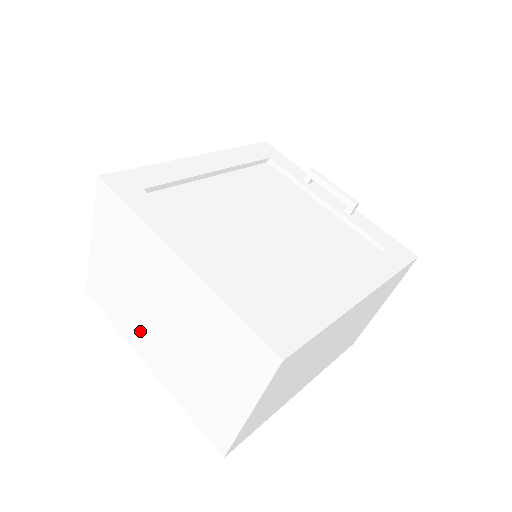
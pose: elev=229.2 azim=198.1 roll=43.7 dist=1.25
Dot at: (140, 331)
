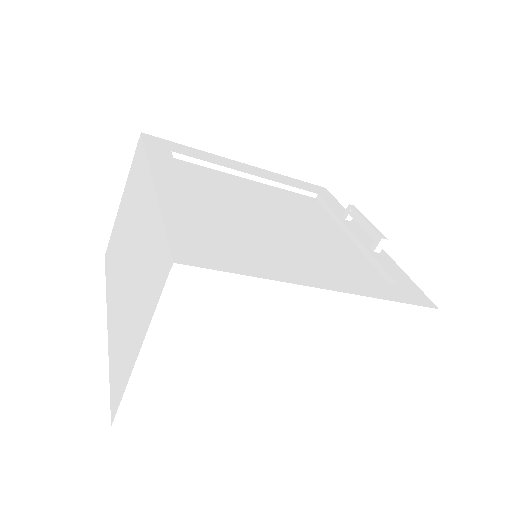
Dot at: (115, 281)
